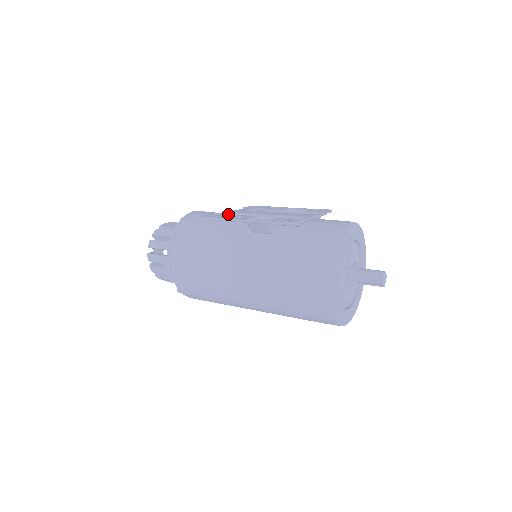
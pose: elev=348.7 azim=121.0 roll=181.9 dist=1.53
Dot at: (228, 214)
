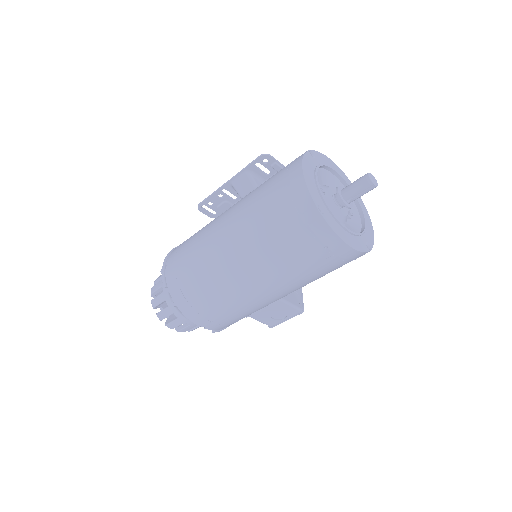
Dot at: (224, 210)
